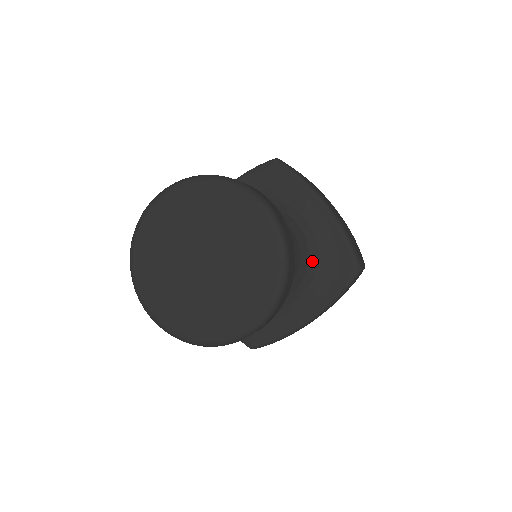
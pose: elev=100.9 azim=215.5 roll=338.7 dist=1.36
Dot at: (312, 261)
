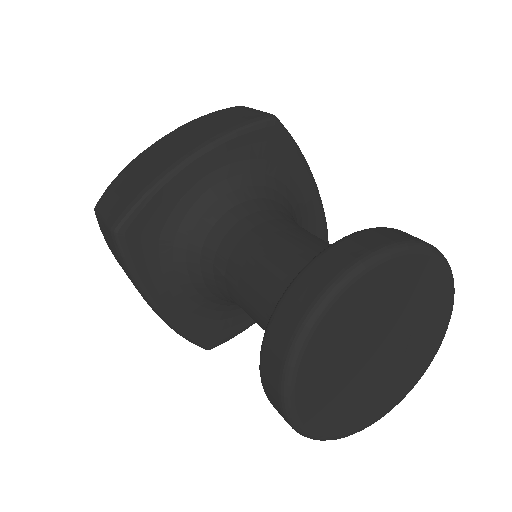
Dot at: occluded
